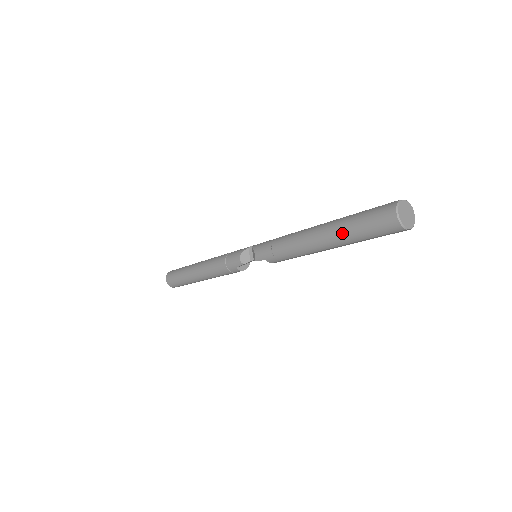
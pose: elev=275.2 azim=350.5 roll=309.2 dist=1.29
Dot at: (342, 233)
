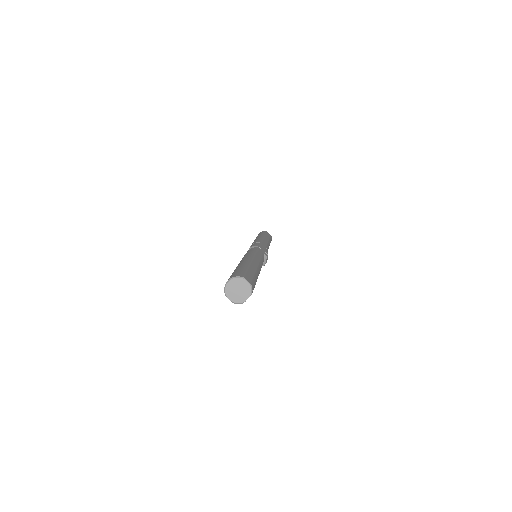
Dot at: occluded
